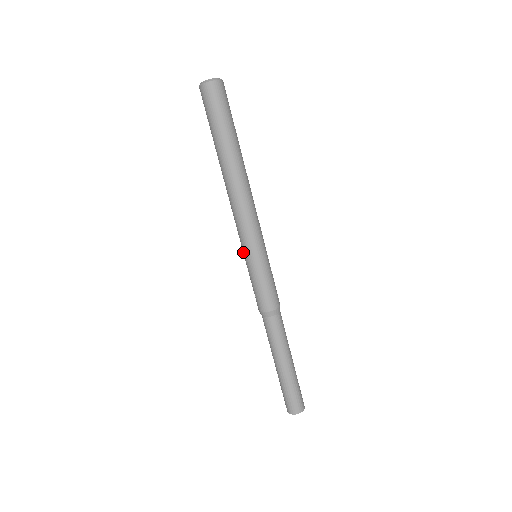
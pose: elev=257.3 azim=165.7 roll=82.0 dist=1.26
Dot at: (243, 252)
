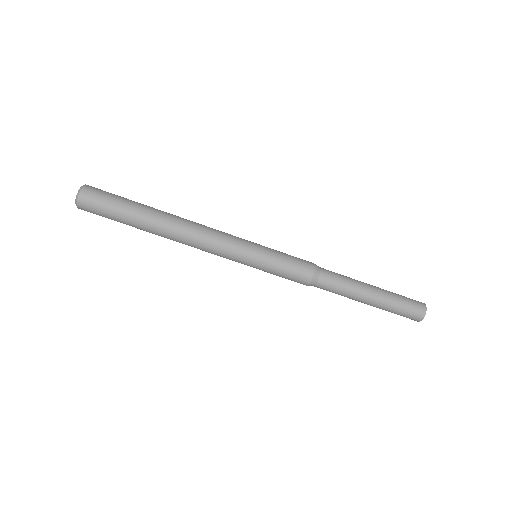
Dot at: occluded
